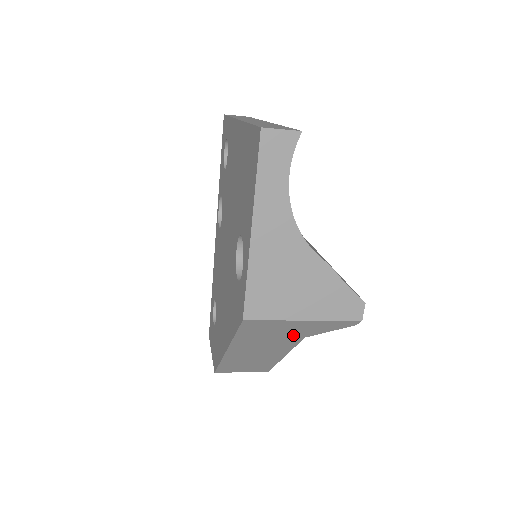
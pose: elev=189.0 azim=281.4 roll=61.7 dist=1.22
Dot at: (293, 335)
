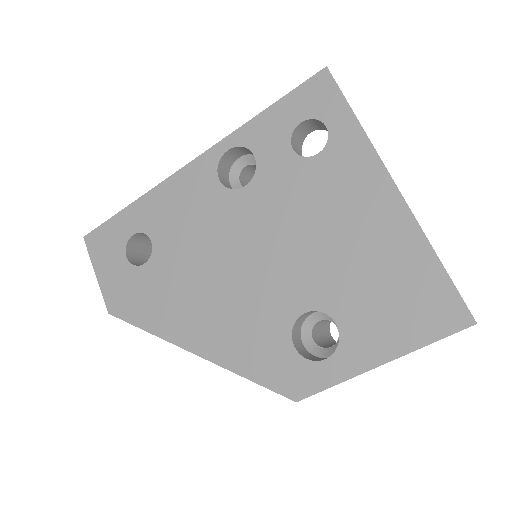
Dot at: occluded
